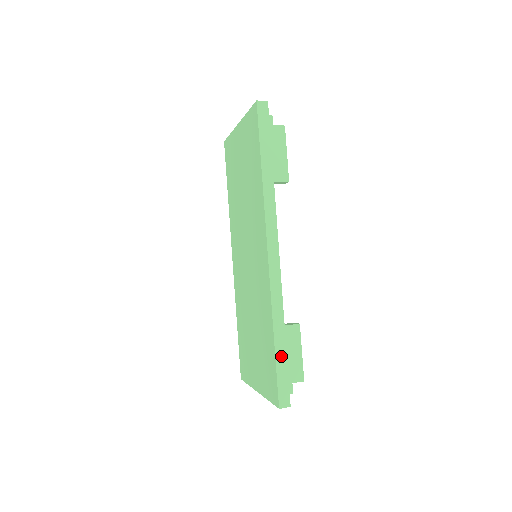
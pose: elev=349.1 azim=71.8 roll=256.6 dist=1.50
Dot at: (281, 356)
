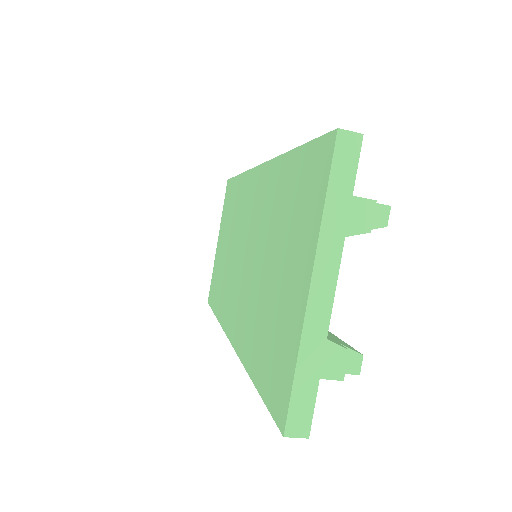
Dot at: occluded
